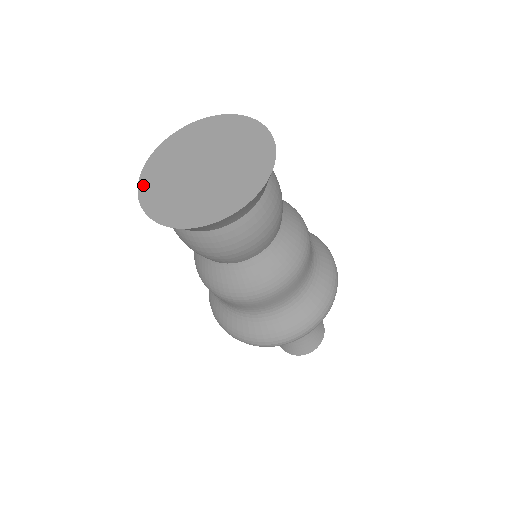
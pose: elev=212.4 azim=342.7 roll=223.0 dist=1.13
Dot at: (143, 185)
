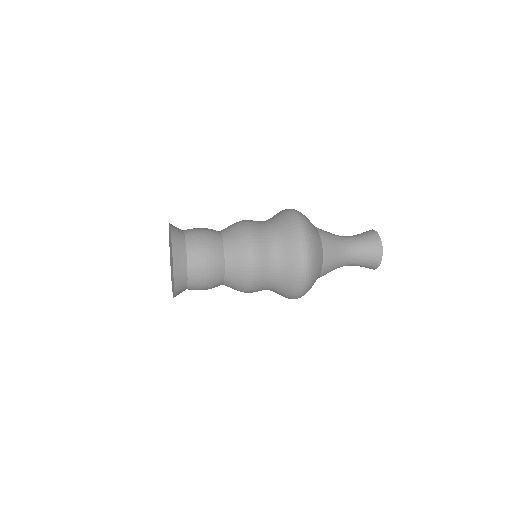
Dot at: occluded
